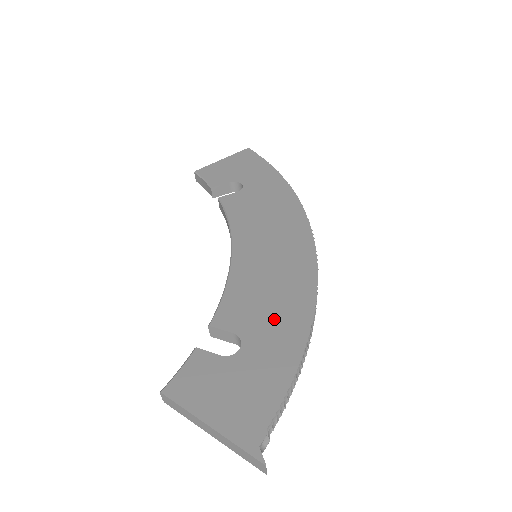
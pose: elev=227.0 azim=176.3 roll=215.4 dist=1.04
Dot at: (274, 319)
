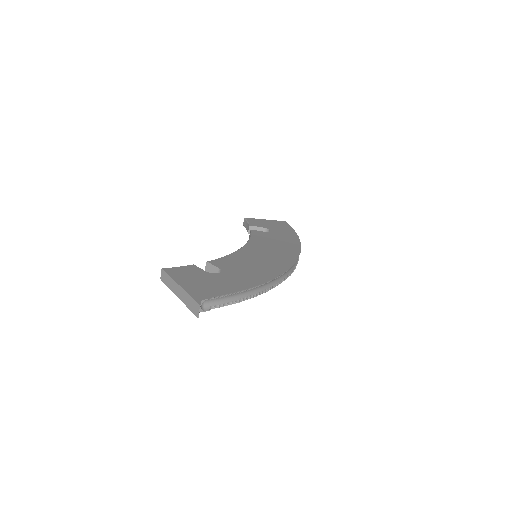
Dot at: (247, 272)
